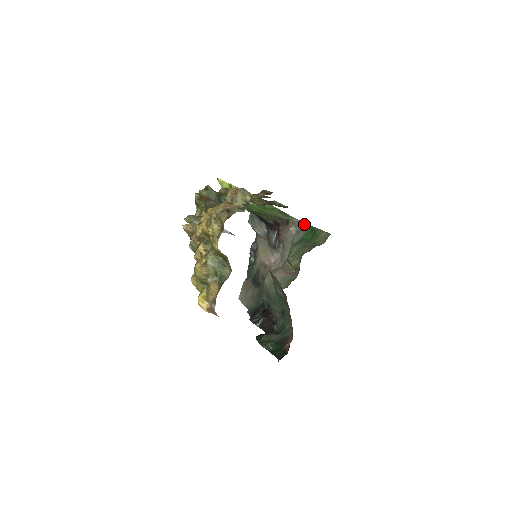
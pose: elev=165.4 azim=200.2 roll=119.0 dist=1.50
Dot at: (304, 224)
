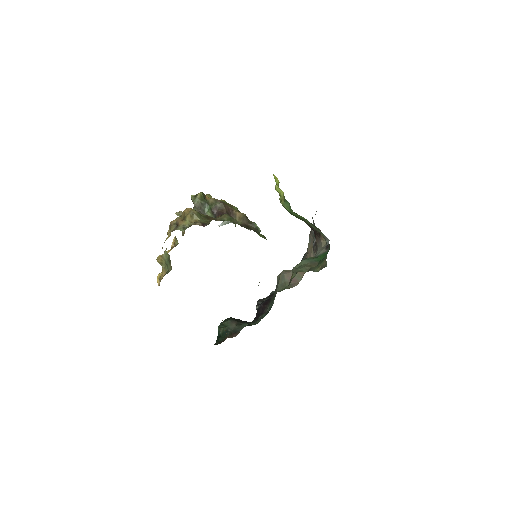
Dot at: occluded
